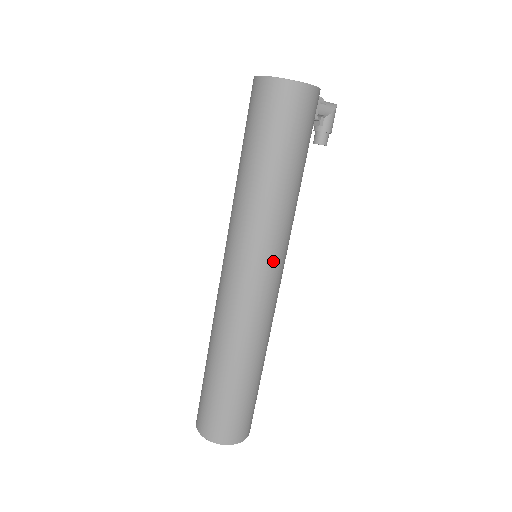
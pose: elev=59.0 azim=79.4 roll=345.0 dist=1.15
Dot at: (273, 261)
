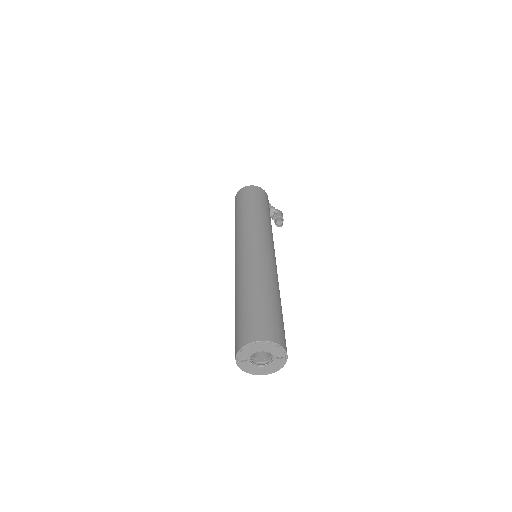
Dot at: (264, 238)
